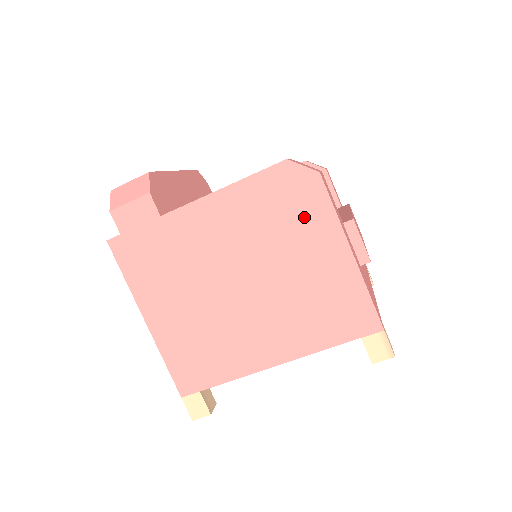
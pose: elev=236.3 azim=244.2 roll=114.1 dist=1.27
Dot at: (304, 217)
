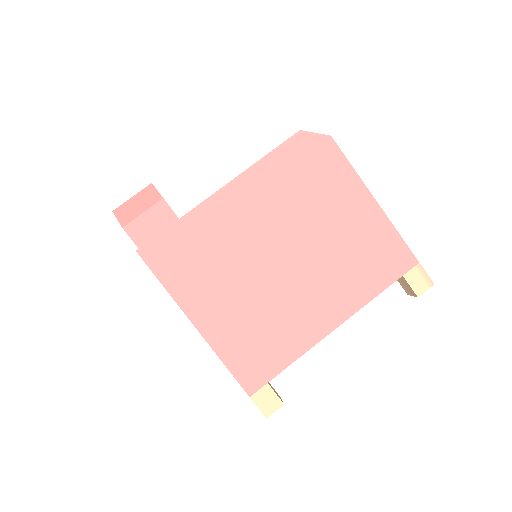
Dot at: (327, 178)
